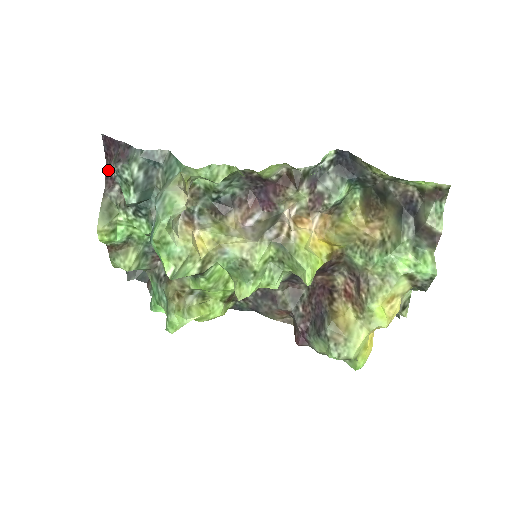
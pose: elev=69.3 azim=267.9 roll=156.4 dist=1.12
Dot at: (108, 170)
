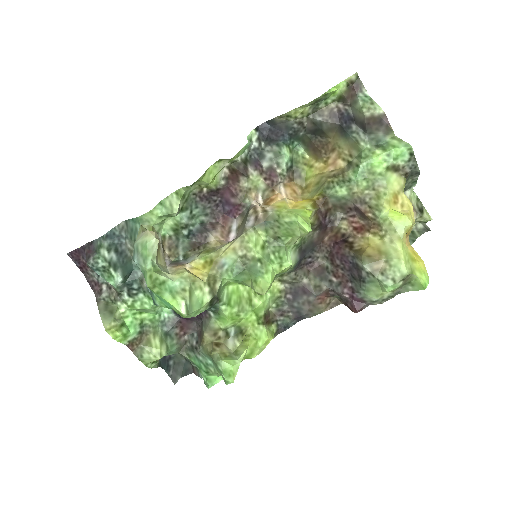
Dot at: (90, 280)
